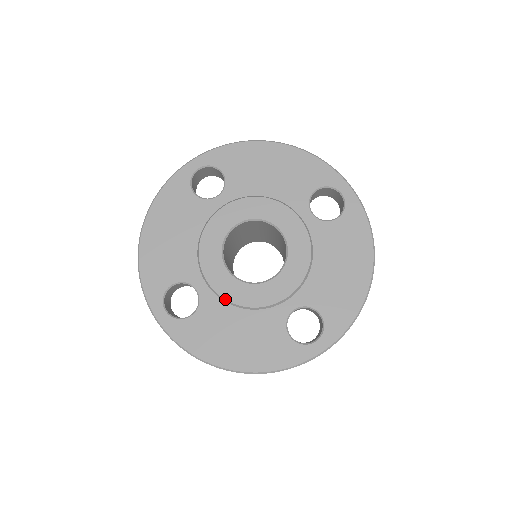
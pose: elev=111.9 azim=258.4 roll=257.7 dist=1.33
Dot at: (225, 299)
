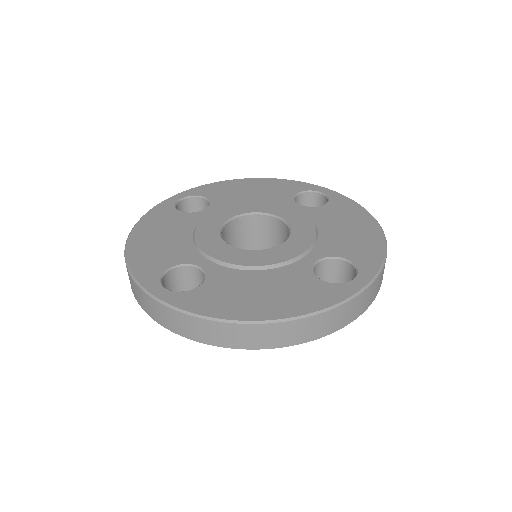
Dot at: (236, 264)
